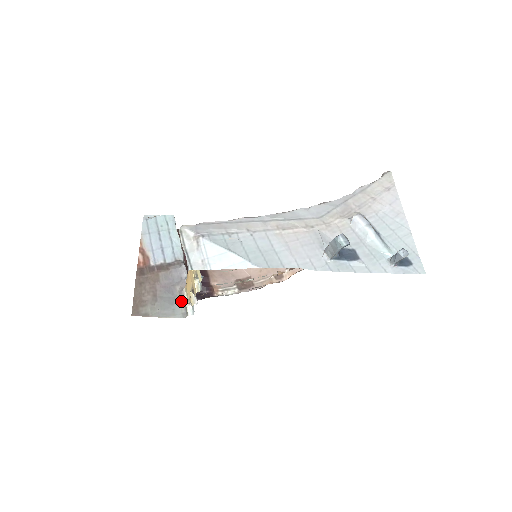
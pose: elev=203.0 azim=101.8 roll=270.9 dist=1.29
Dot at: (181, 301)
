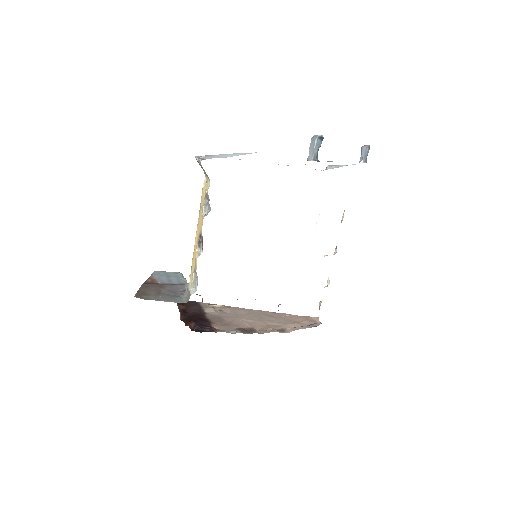
Dot at: (184, 296)
